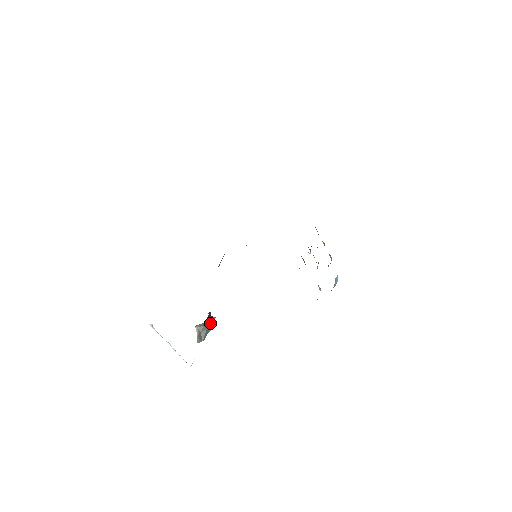
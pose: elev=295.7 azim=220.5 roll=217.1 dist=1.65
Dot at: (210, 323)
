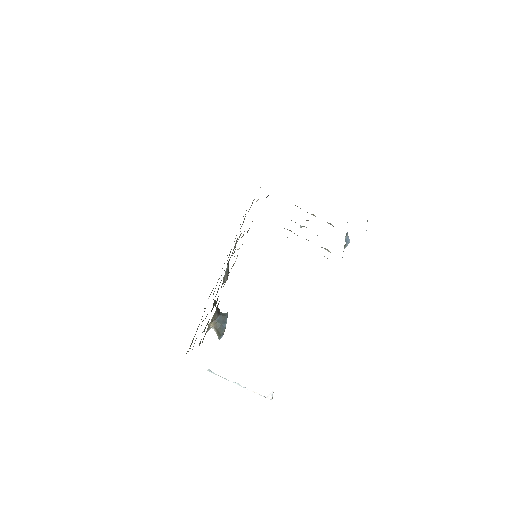
Dot at: (223, 318)
